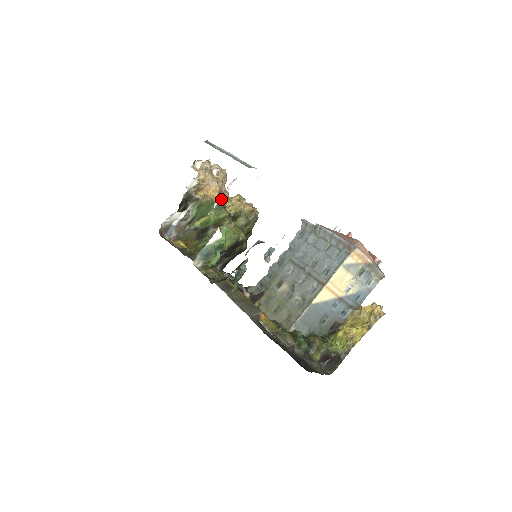
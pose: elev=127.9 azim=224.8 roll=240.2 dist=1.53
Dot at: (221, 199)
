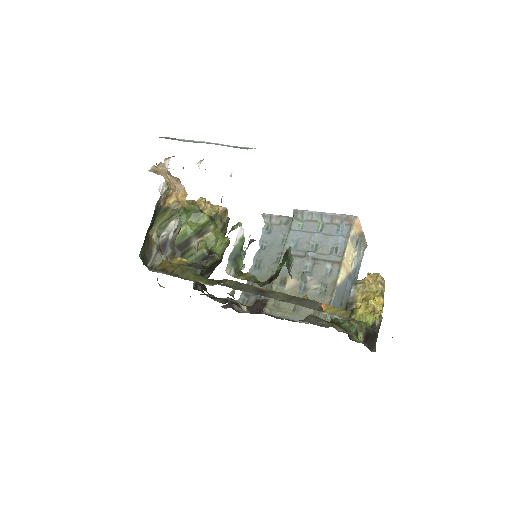
Dot at: (192, 204)
